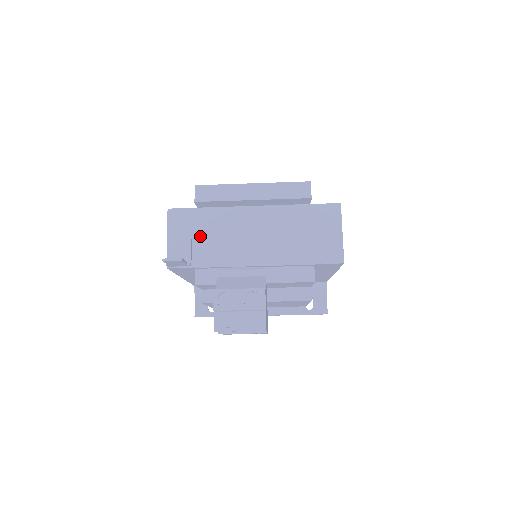
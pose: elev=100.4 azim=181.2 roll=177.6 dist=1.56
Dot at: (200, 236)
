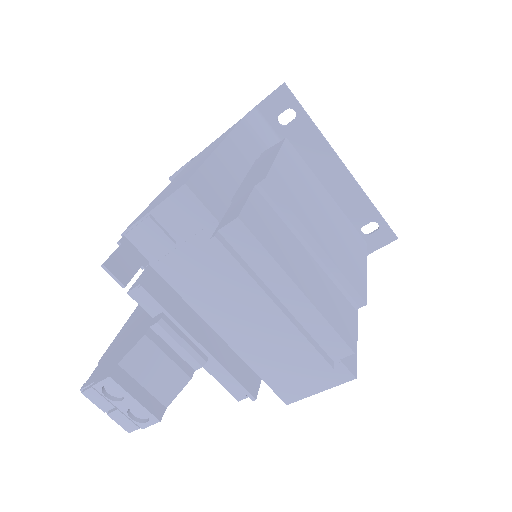
Dot at: (189, 250)
